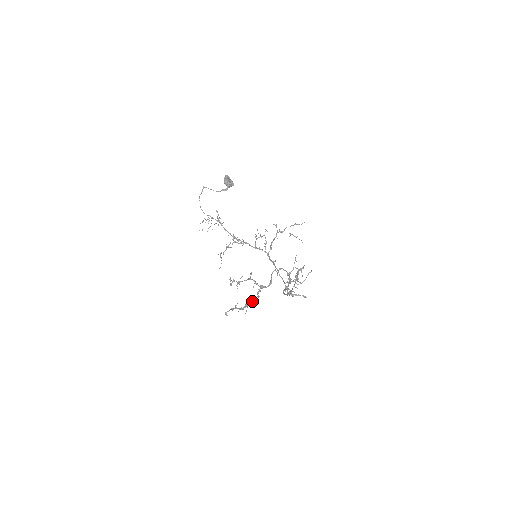
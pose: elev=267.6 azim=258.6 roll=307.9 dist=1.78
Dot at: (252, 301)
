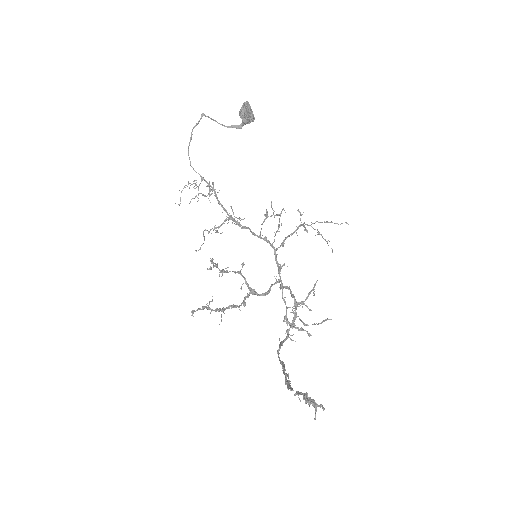
Dot at: (233, 307)
